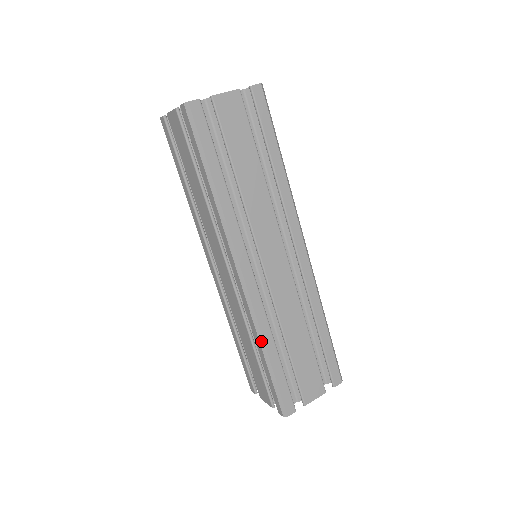
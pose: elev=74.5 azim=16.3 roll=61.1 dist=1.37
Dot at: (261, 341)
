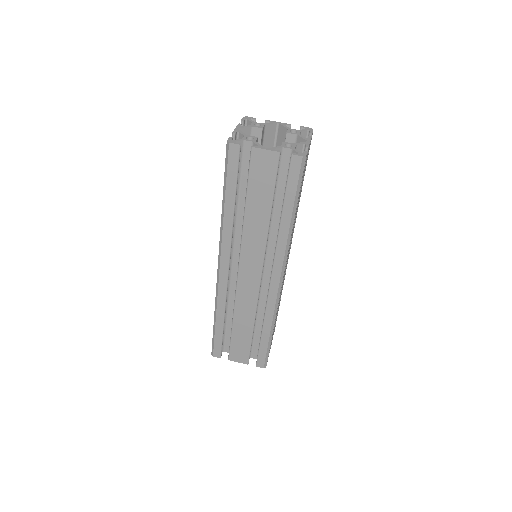
Dot at: (215, 310)
